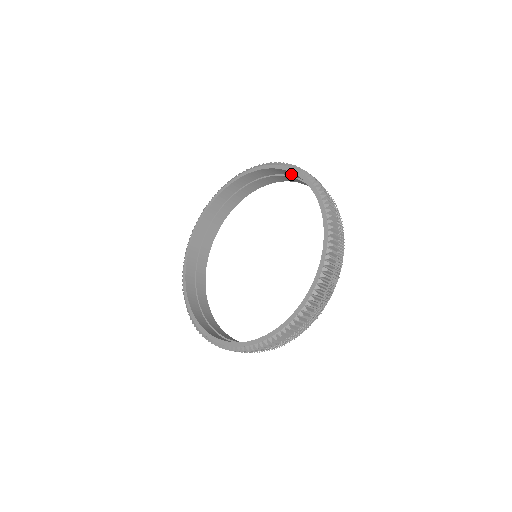
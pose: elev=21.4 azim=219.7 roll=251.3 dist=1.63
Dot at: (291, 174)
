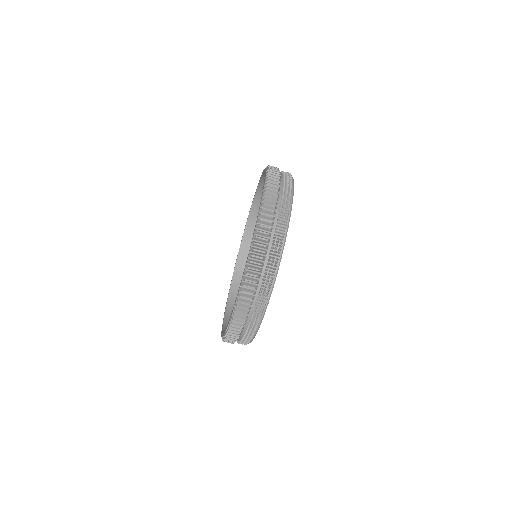
Dot at: occluded
